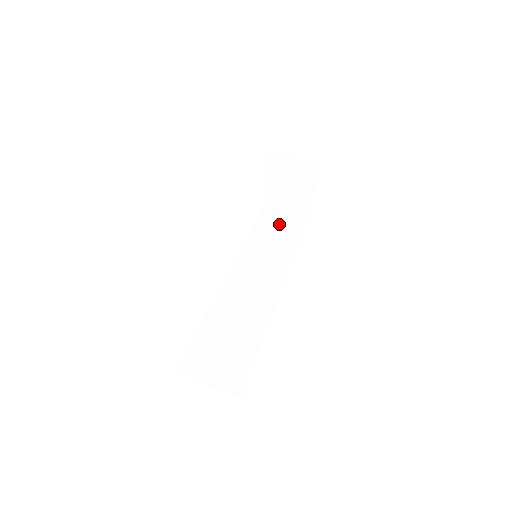
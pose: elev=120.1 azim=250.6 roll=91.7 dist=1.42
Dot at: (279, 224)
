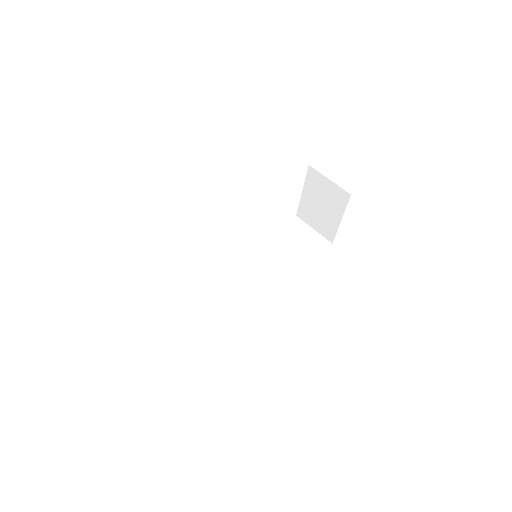
Dot at: (308, 231)
